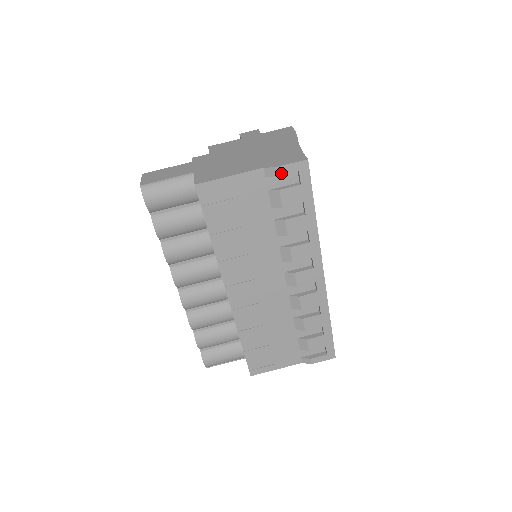
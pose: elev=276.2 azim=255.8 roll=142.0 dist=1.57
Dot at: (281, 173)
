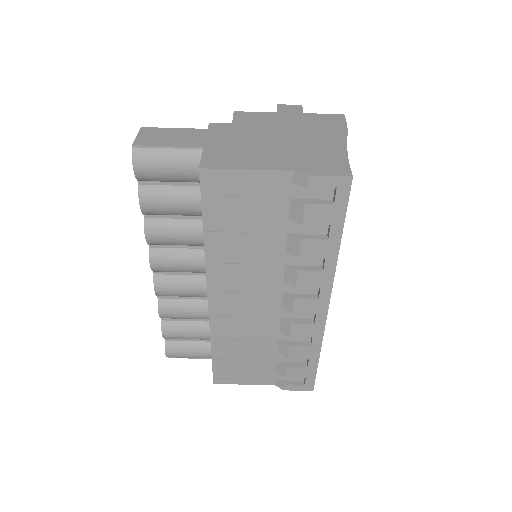
Dot at: (313, 184)
